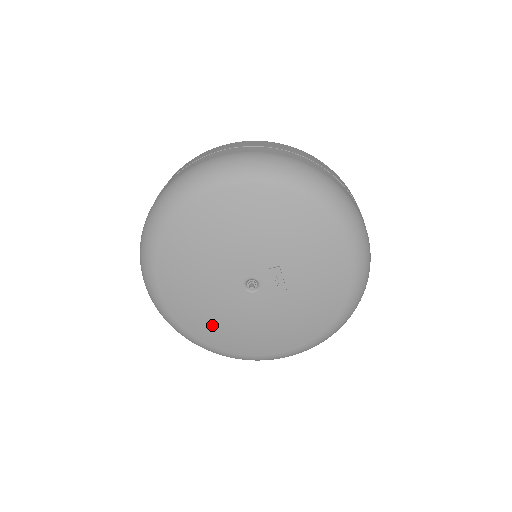
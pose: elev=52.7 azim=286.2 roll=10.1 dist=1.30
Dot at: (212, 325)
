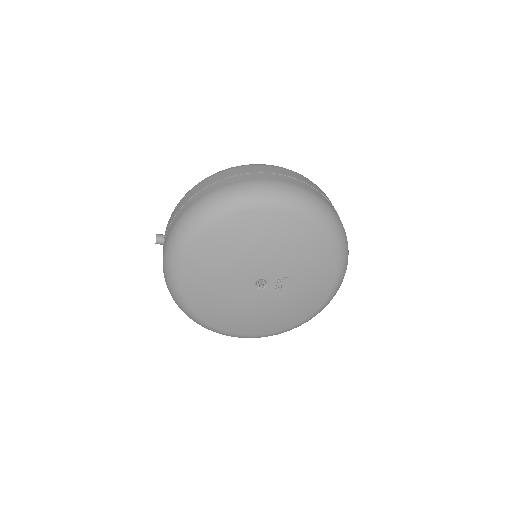
Dot at: (211, 301)
